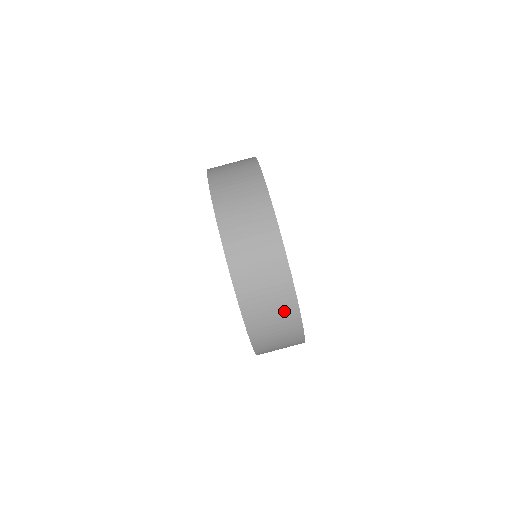
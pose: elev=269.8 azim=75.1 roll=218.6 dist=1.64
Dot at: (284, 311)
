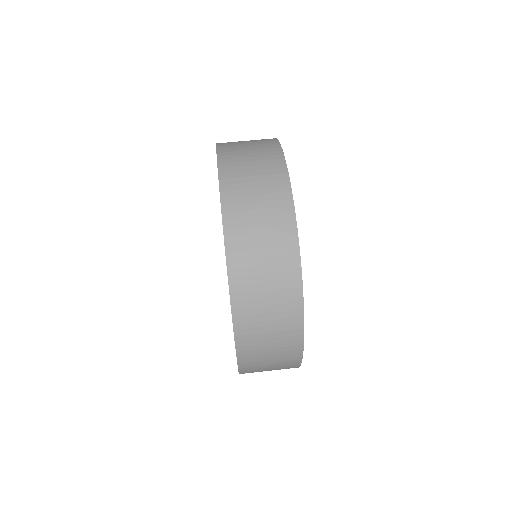
Dot at: (278, 238)
